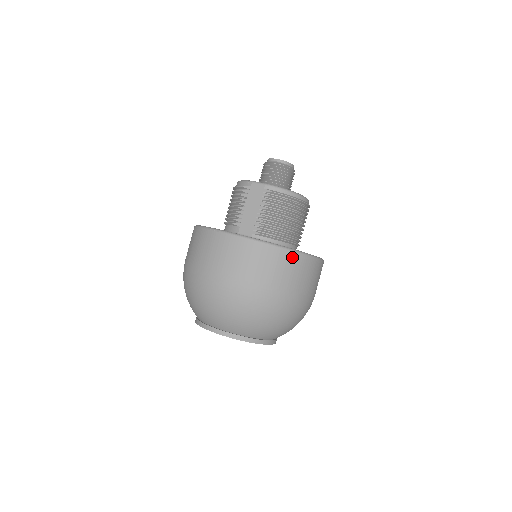
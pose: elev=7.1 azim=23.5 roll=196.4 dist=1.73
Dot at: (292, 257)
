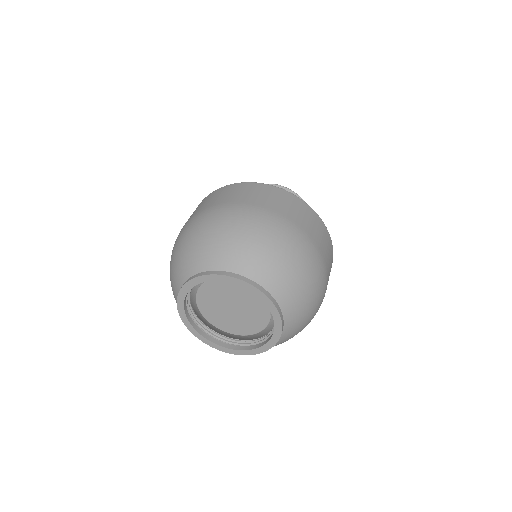
Dot at: (269, 188)
